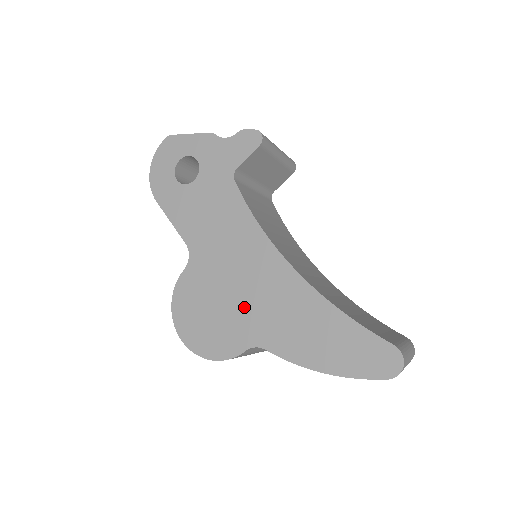
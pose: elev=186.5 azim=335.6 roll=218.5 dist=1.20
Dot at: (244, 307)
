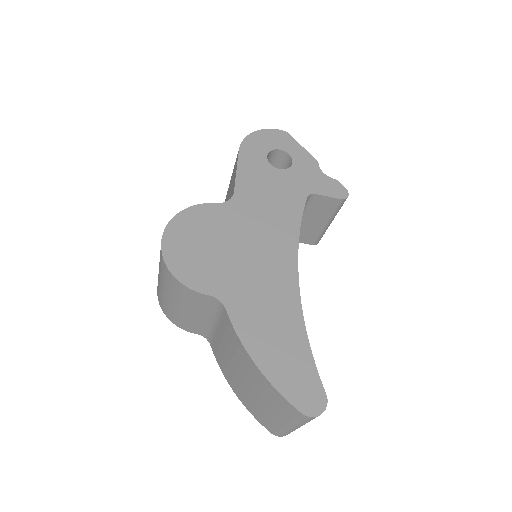
Dot at: (238, 268)
